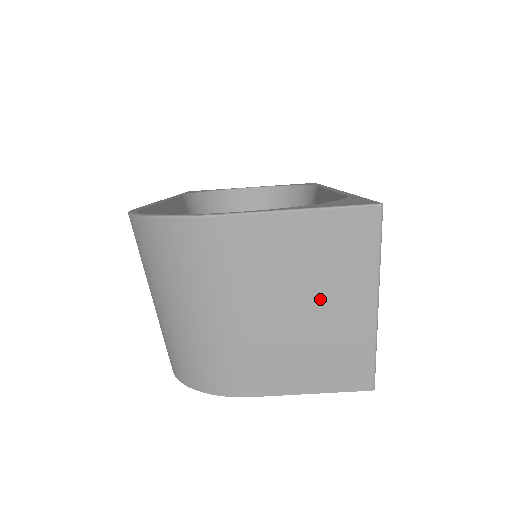
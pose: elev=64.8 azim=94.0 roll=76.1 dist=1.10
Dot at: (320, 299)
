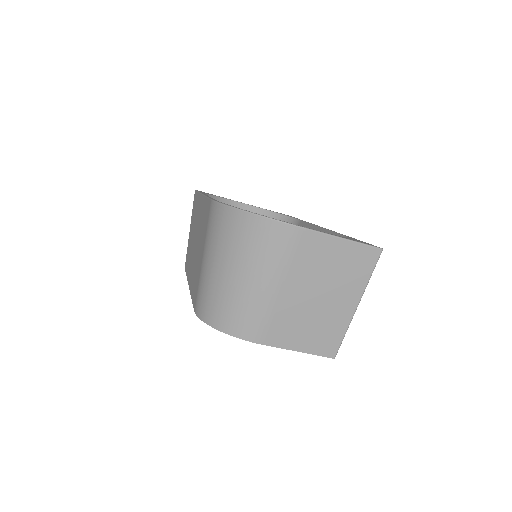
Dot at: (329, 293)
